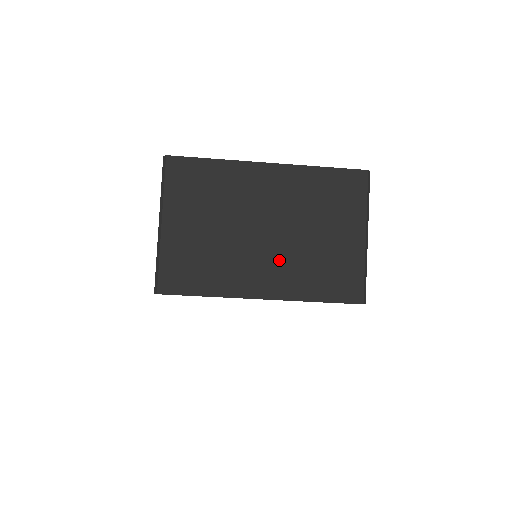
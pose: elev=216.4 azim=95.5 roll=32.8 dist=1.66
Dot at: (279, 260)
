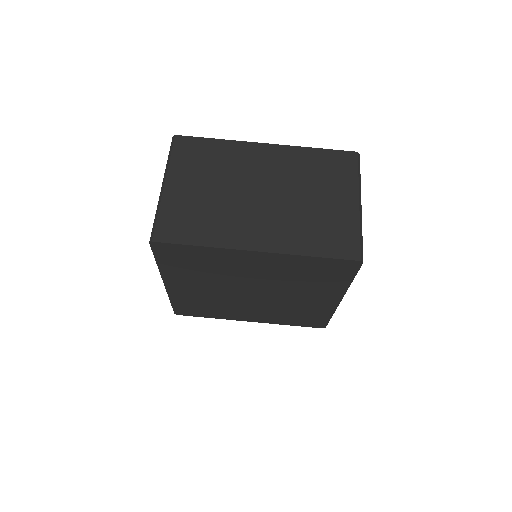
Dot at: (274, 218)
